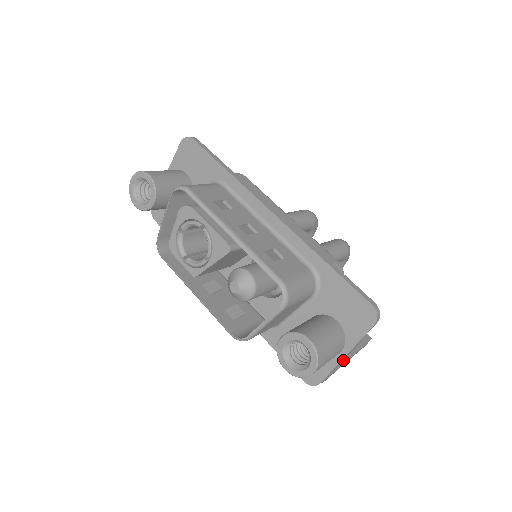
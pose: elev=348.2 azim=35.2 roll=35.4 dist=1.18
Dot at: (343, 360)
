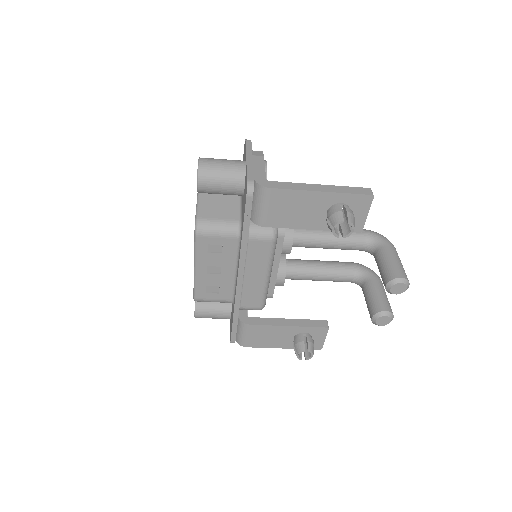
Dot at: occluded
